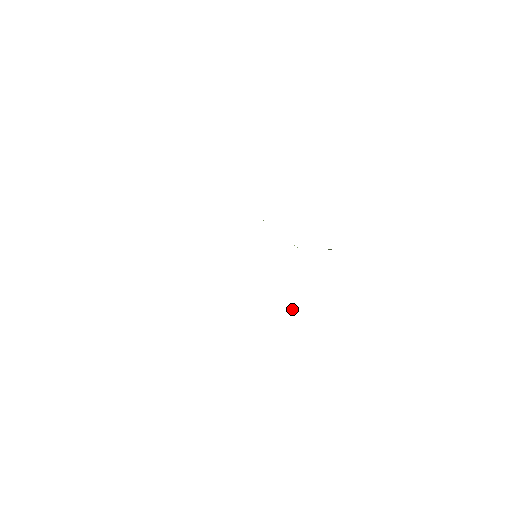
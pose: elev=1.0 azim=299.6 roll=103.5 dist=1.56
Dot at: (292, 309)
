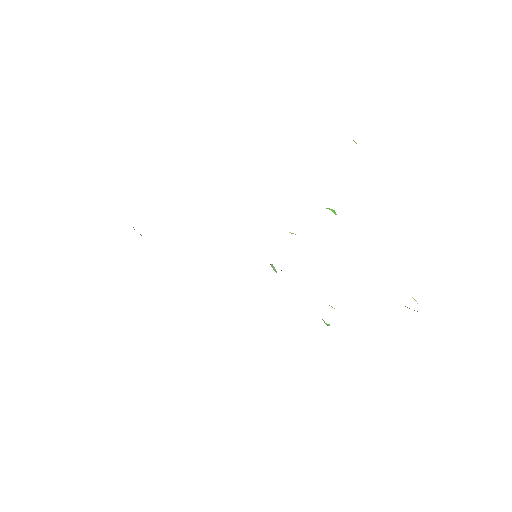
Dot at: occluded
